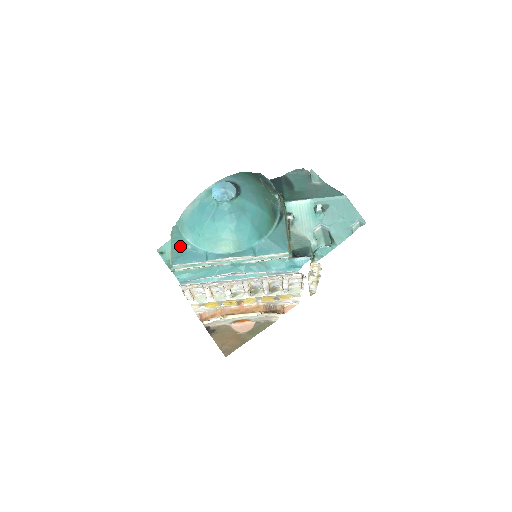
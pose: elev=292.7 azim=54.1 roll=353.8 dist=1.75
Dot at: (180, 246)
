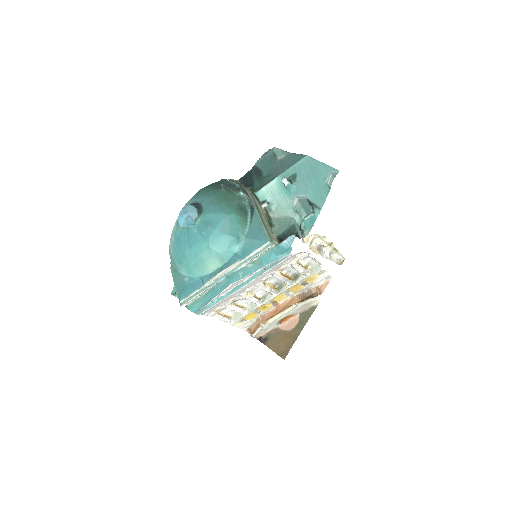
Dot at: (180, 282)
